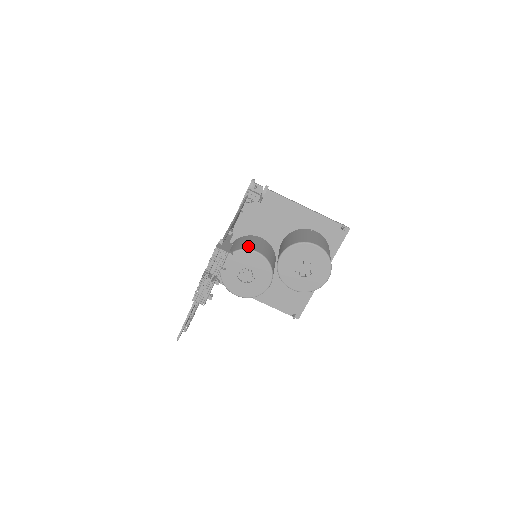
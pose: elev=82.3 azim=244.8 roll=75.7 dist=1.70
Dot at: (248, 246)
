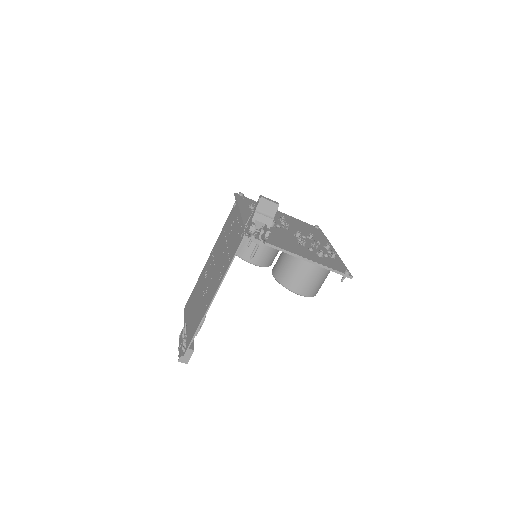
Dot at: (247, 254)
